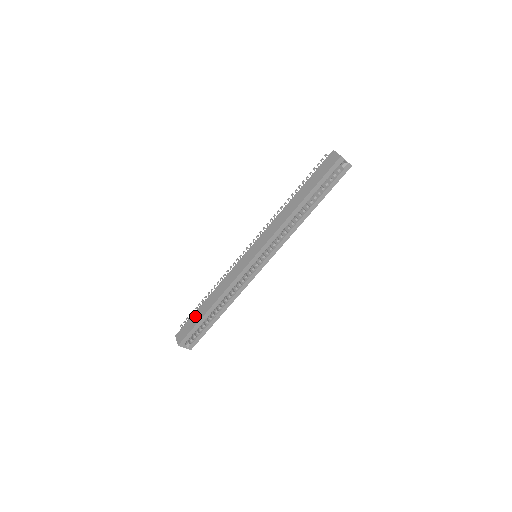
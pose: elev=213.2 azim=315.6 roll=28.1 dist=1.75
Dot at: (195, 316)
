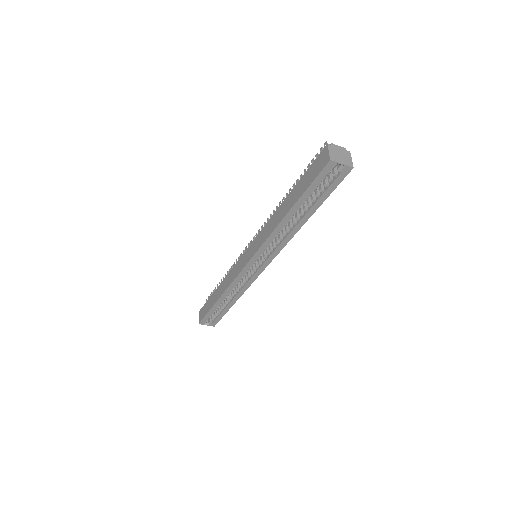
Dot at: (210, 301)
